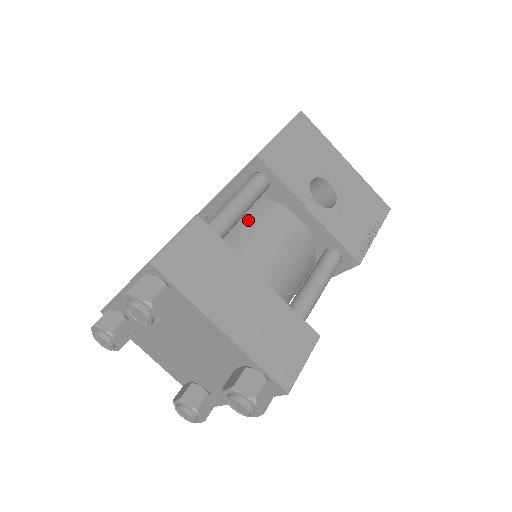
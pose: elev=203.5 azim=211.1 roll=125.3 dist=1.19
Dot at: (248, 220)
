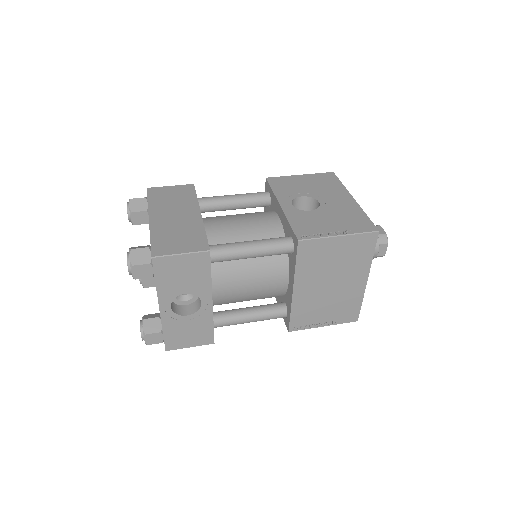
Dot at: occluded
